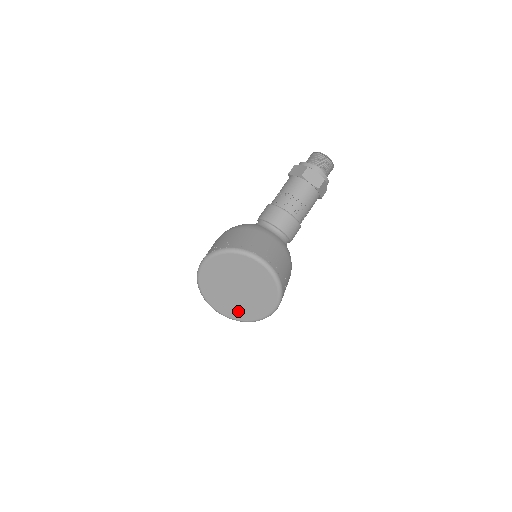
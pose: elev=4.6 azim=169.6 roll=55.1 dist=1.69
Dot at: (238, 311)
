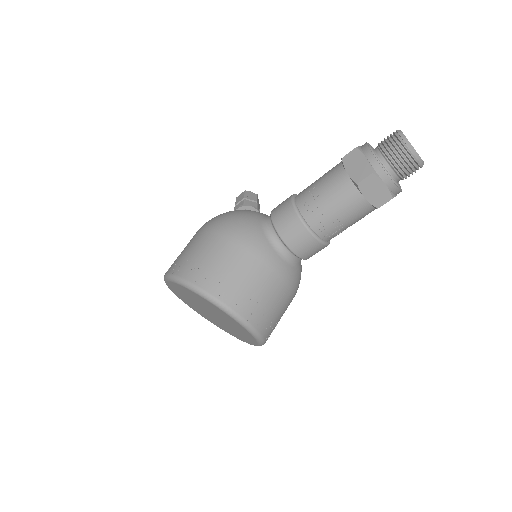
Dot at: (212, 321)
